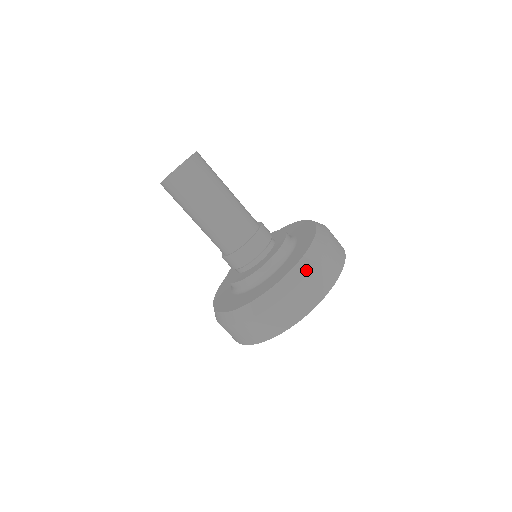
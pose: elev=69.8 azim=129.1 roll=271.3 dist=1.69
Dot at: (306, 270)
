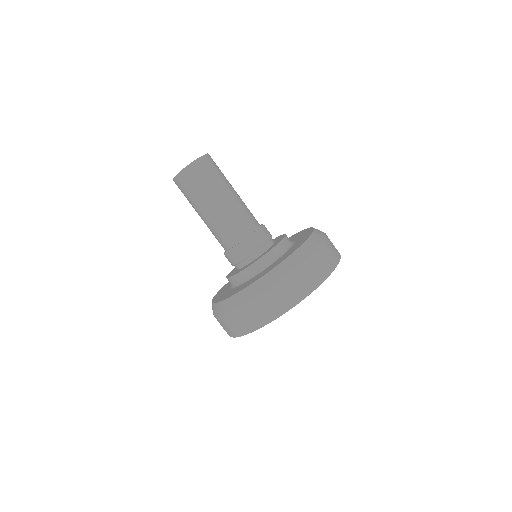
Dot at: (319, 241)
